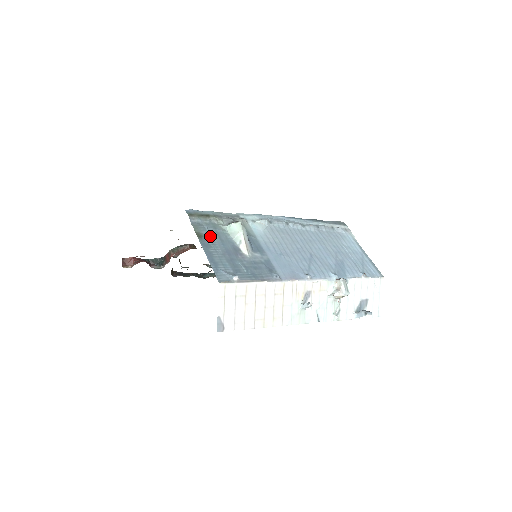
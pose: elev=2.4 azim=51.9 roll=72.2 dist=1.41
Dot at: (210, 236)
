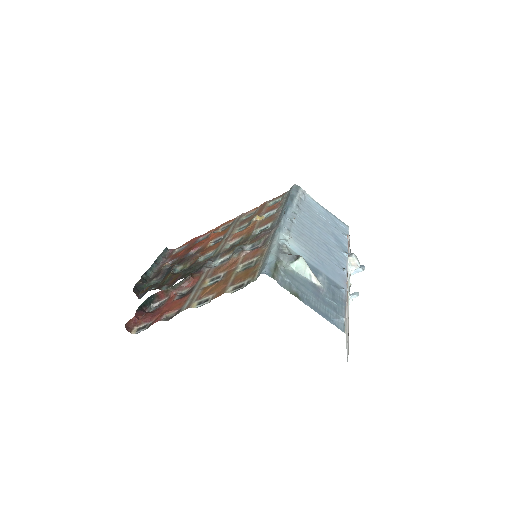
Dot at: (298, 288)
